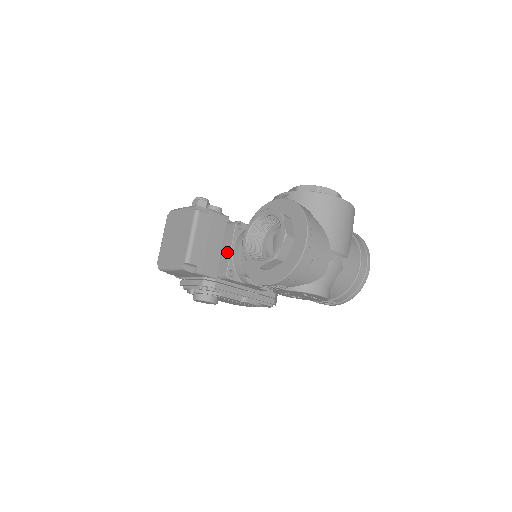
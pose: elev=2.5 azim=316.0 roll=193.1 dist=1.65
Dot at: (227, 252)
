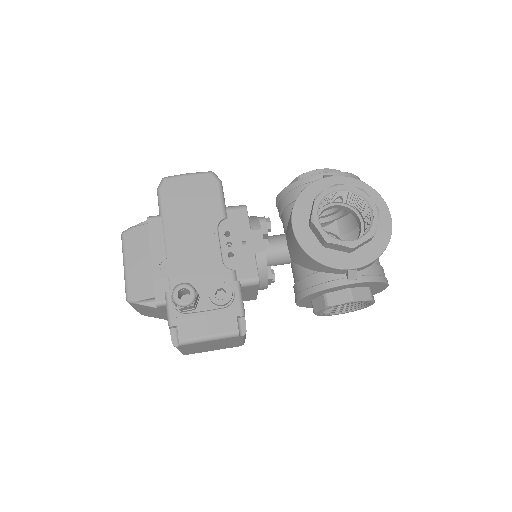
Dot at: (252, 295)
